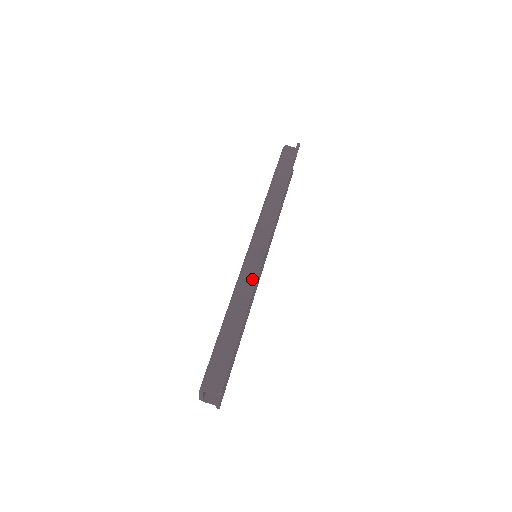
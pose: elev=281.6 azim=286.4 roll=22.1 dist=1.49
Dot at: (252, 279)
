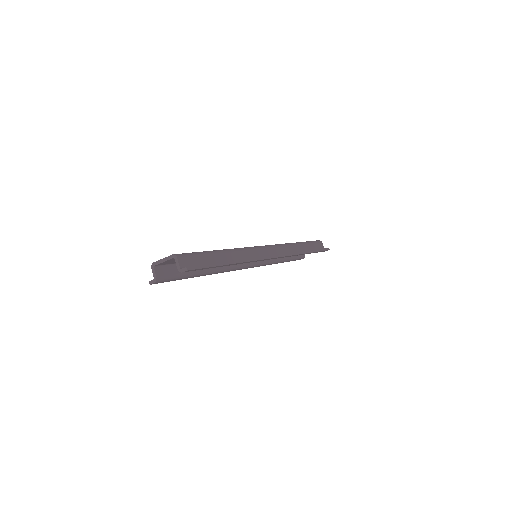
Dot at: occluded
